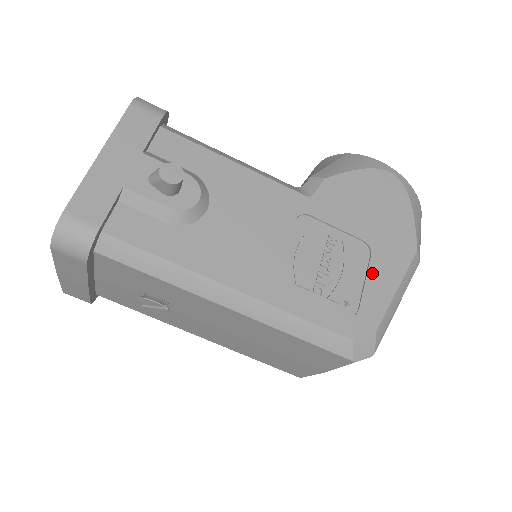
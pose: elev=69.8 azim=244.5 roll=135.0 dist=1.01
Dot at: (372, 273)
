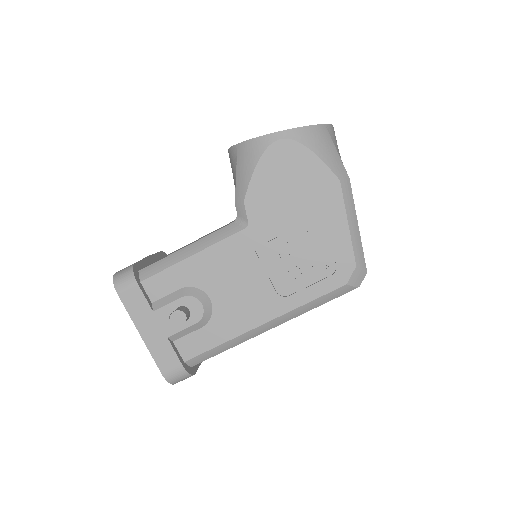
Dot at: (325, 232)
